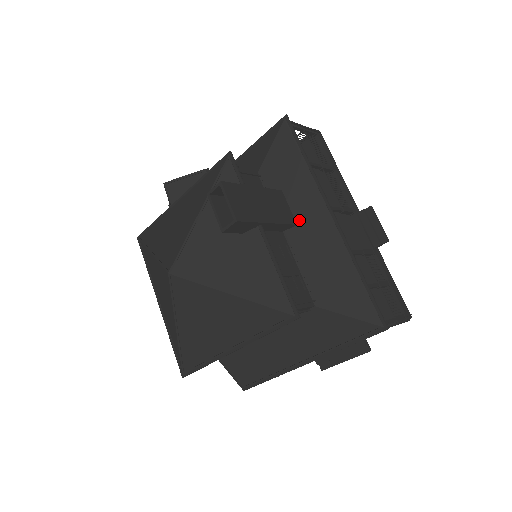
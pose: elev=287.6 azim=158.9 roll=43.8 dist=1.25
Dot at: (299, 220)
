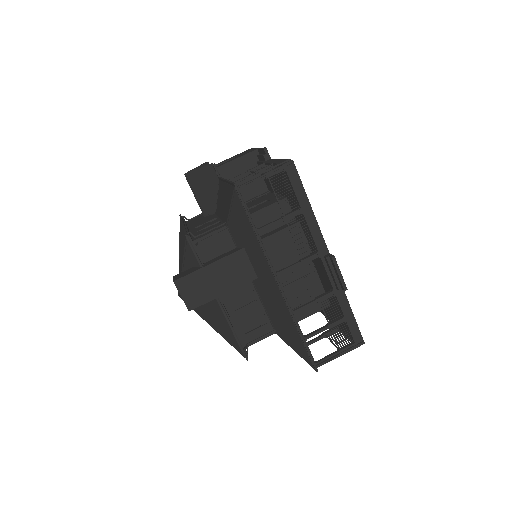
Dot at: (258, 276)
